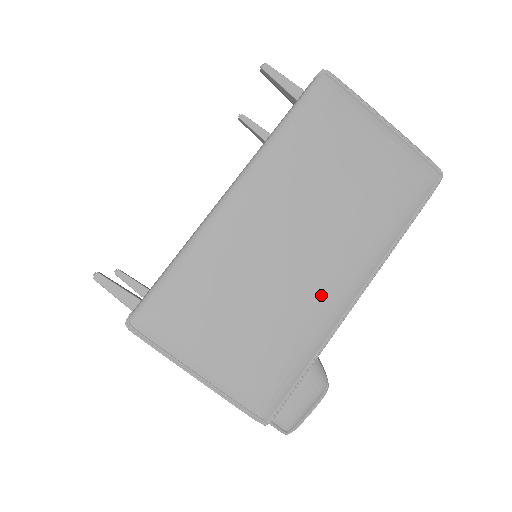
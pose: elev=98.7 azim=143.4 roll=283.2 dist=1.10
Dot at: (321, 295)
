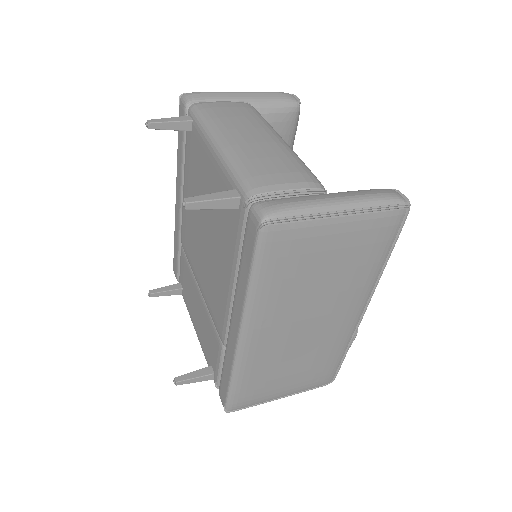
Dot at: (338, 331)
